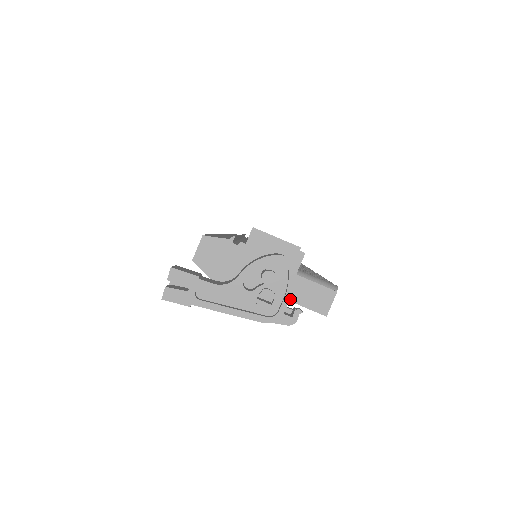
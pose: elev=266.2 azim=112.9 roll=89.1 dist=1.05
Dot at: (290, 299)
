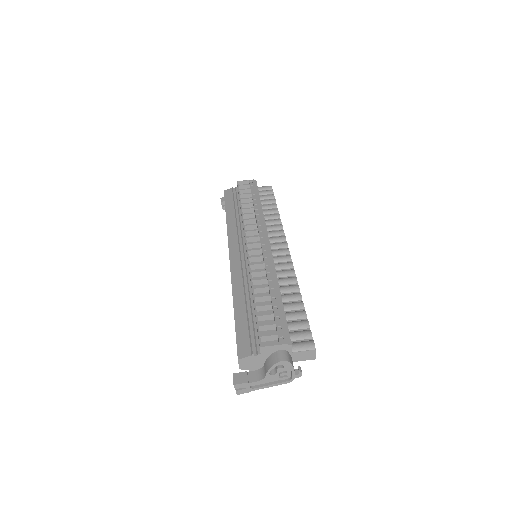
Dot at: (294, 361)
